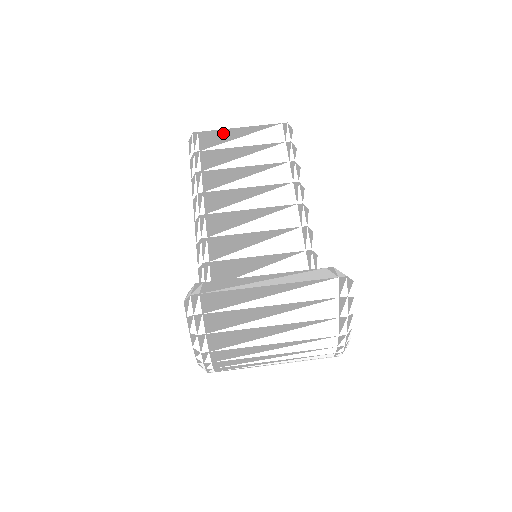
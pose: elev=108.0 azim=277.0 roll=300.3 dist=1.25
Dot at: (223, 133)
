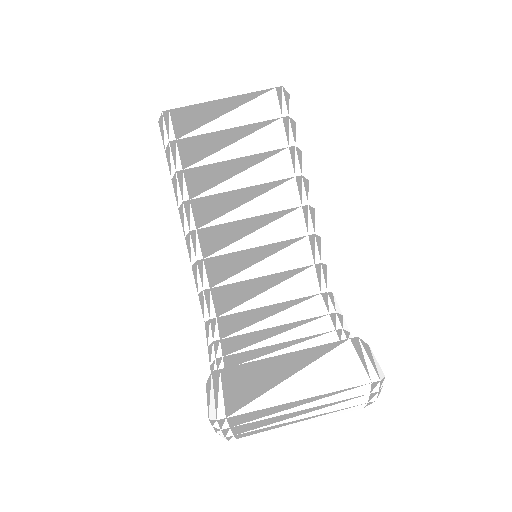
Dot at: (202, 109)
